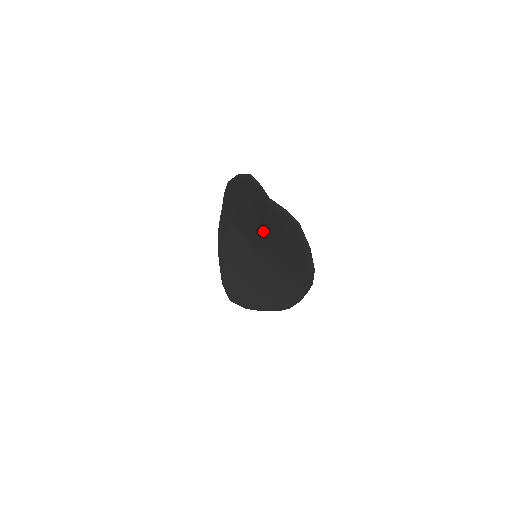
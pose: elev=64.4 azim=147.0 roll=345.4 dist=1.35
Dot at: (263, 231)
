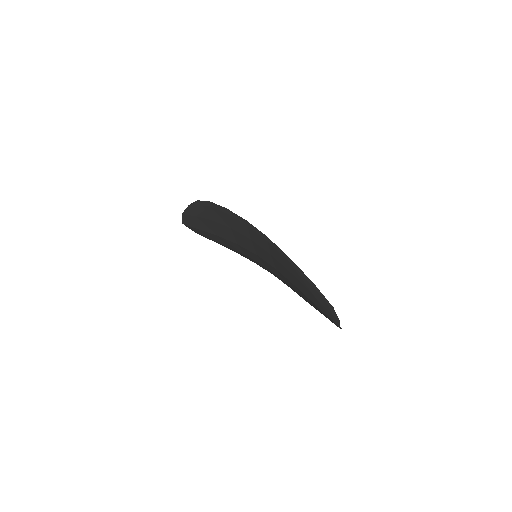
Dot at: (294, 285)
